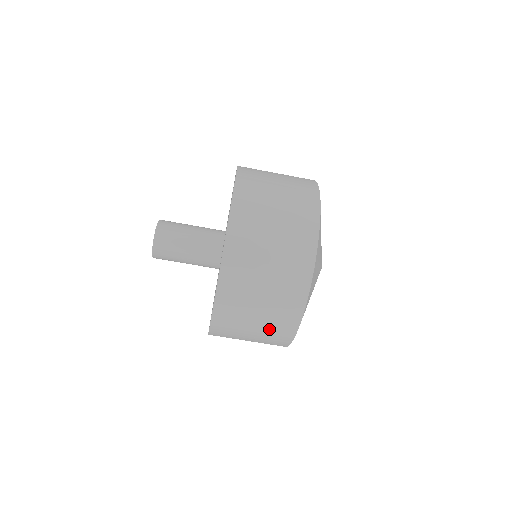
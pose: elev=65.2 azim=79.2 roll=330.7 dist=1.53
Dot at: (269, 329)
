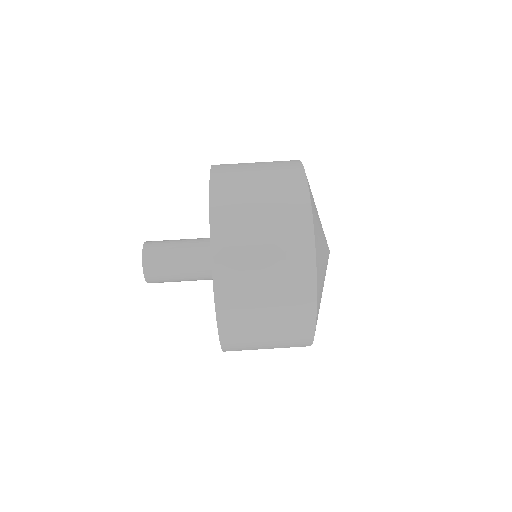
Dot at: (284, 288)
